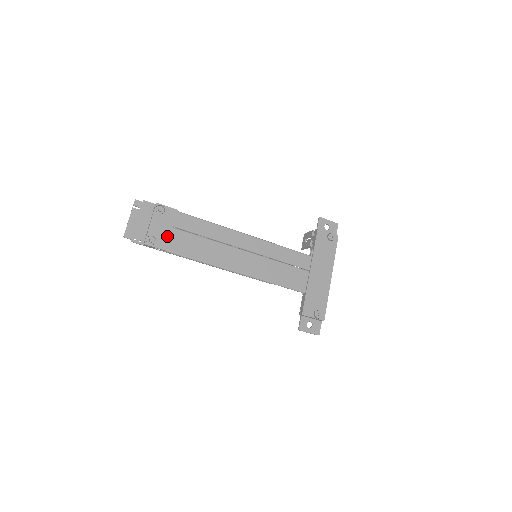
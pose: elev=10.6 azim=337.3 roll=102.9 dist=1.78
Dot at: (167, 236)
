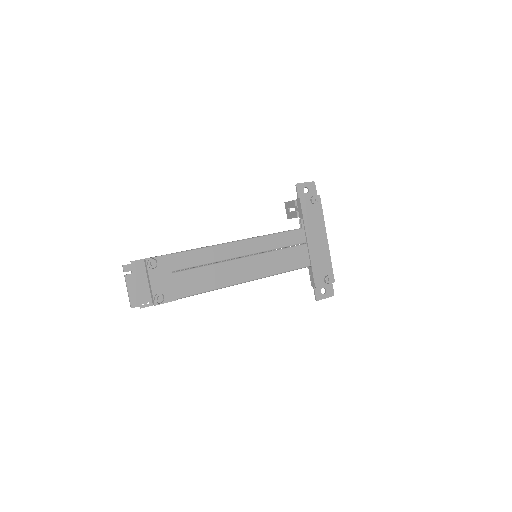
Dot at: (171, 286)
